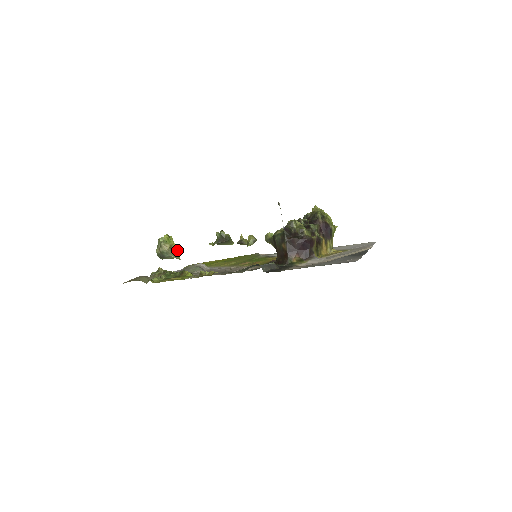
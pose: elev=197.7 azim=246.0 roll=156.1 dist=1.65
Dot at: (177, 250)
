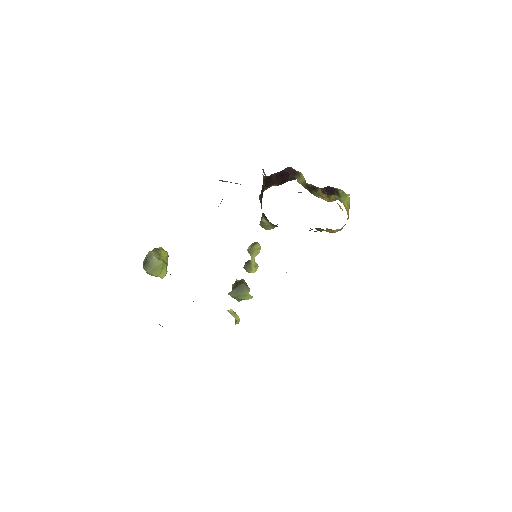
Dot at: (161, 252)
